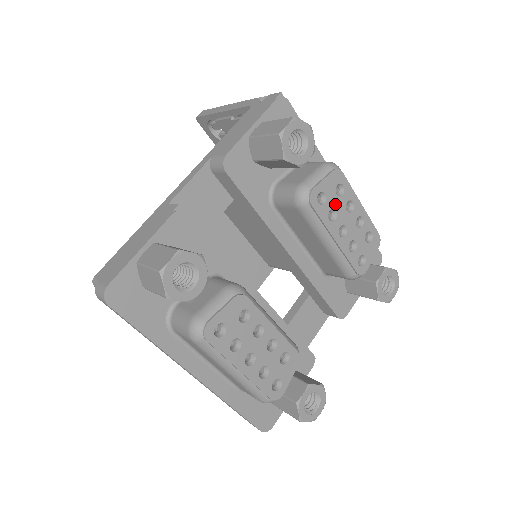
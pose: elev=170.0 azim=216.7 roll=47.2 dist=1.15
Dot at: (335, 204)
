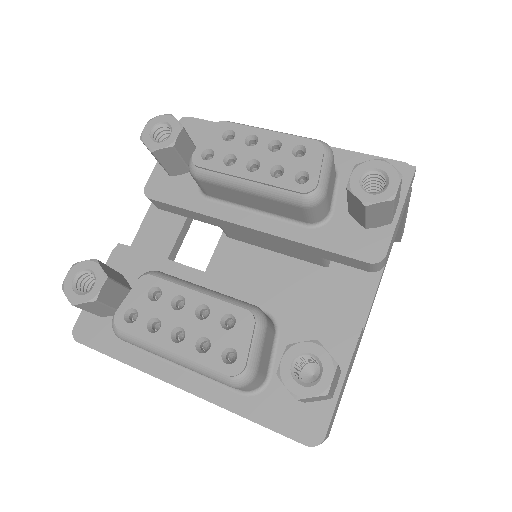
Dot at: (229, 150)
